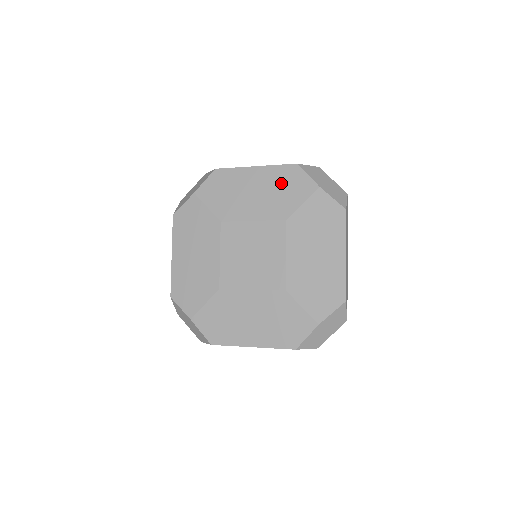
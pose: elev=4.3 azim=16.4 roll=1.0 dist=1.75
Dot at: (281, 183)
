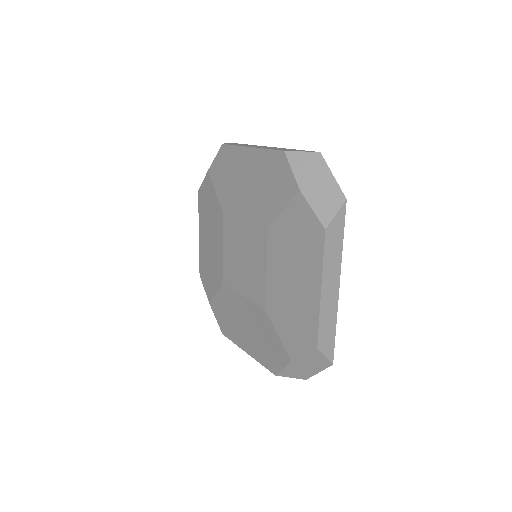
Dot at: (268, 176)
